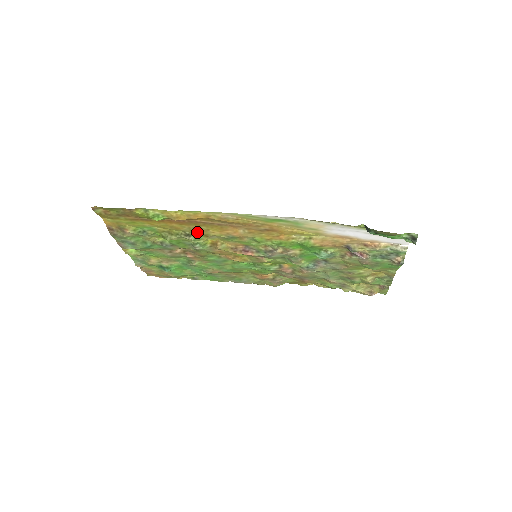
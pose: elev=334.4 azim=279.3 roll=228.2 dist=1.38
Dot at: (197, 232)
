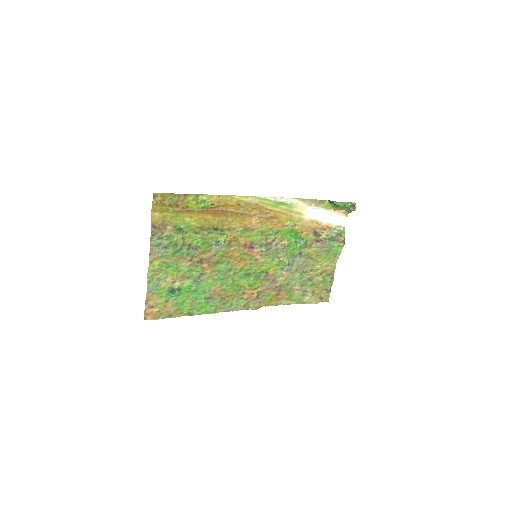
Dot at: (223, 226)
